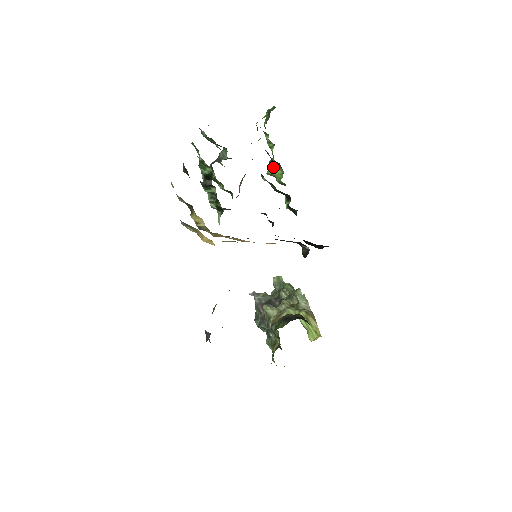
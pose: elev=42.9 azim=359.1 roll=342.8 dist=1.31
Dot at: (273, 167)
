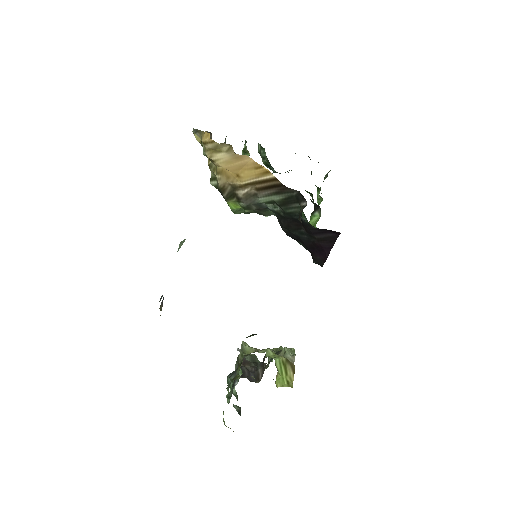
Dot at: (313, 214)
